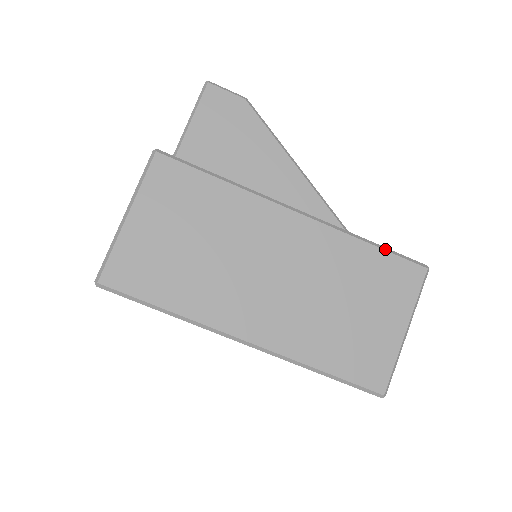
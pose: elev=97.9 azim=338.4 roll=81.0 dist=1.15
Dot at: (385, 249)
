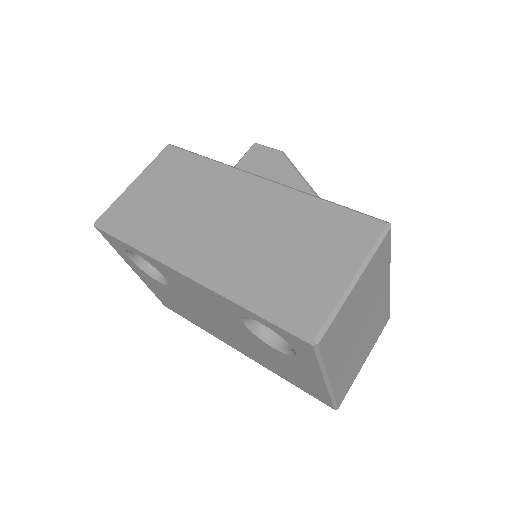
Dot at: (342, 206)
